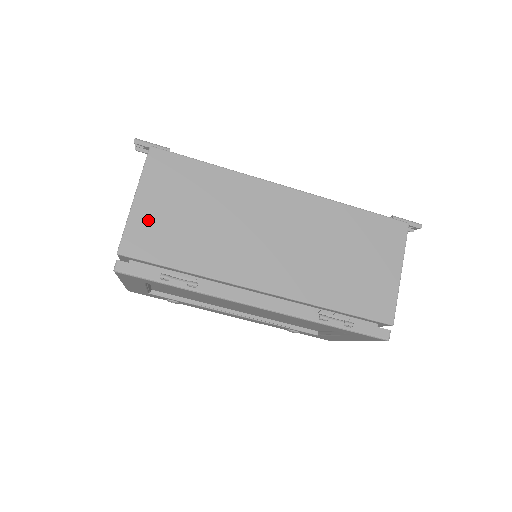
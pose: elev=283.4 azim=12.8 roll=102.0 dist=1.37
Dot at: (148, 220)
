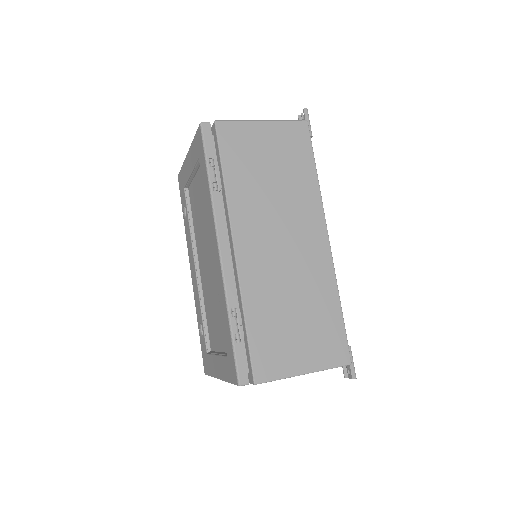
Dot at: (251, 136)
